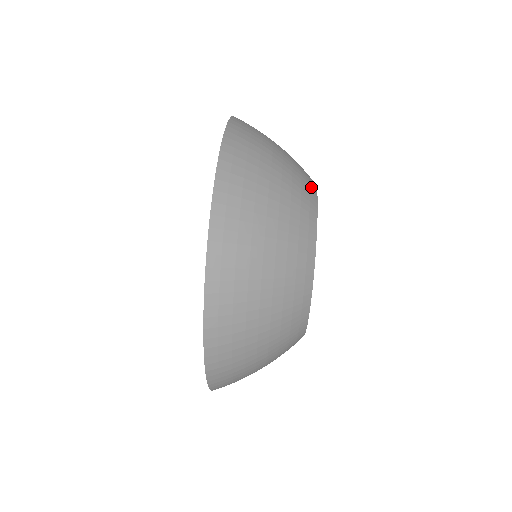
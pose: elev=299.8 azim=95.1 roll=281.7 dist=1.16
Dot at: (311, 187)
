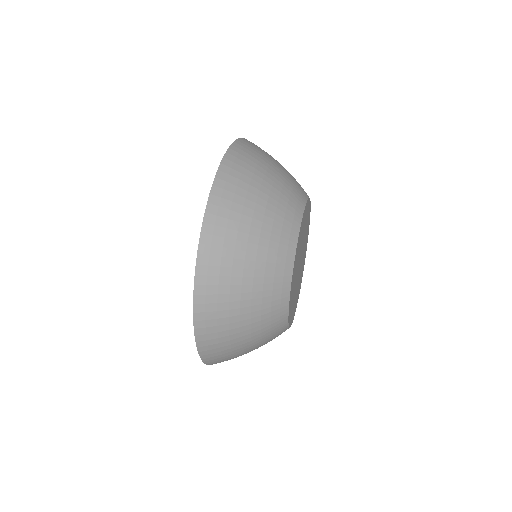
Dot at: (298, 205)
